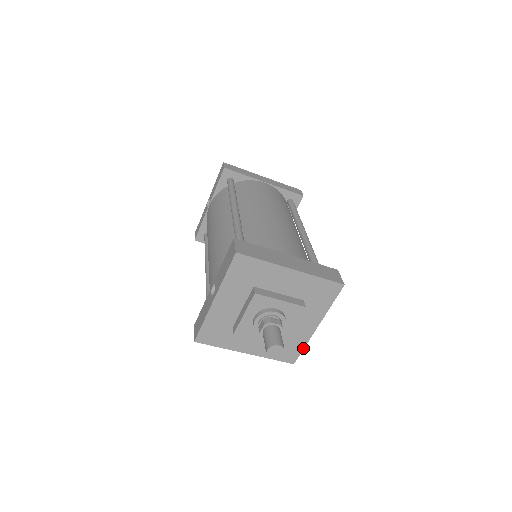
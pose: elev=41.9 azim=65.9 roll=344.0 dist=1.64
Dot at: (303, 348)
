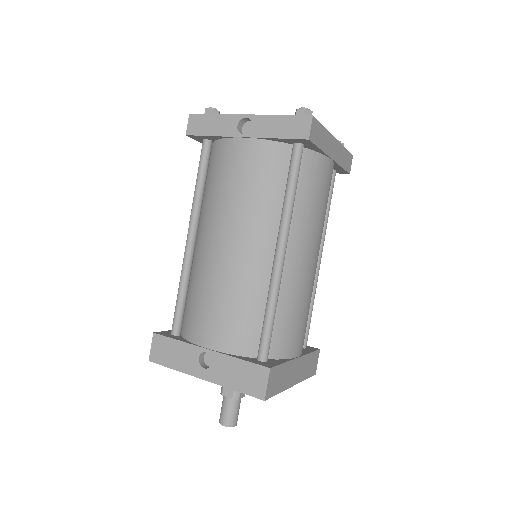
Dot at: occluded
